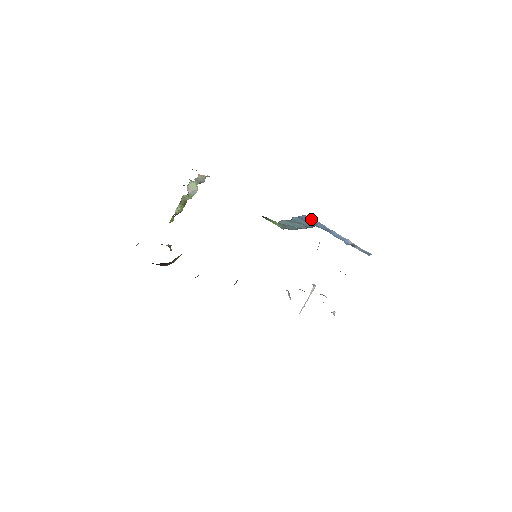
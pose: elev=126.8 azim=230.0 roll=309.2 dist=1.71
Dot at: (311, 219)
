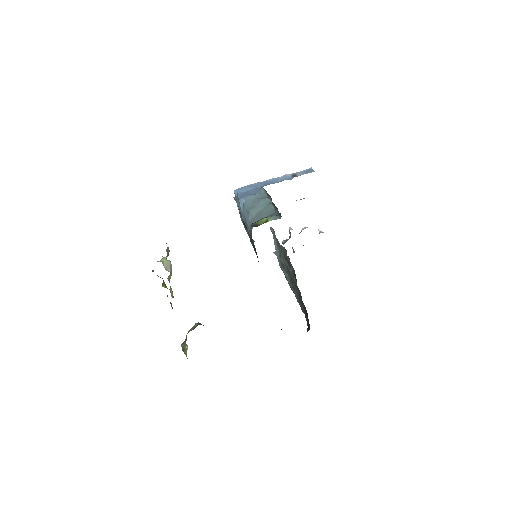
Dot at: (246, 188)
